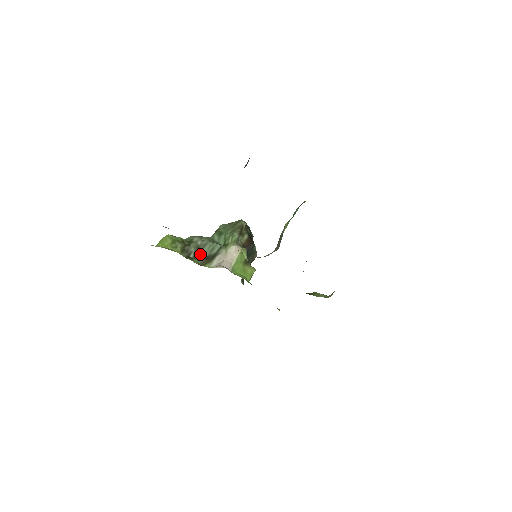
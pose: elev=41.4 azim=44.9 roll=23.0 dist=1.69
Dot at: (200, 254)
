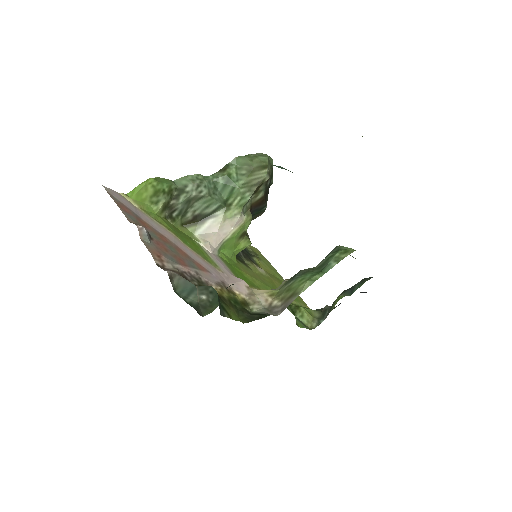
Dot at: (188, 210)
